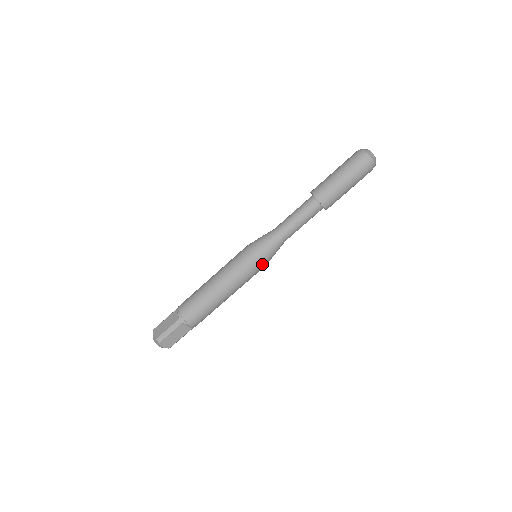
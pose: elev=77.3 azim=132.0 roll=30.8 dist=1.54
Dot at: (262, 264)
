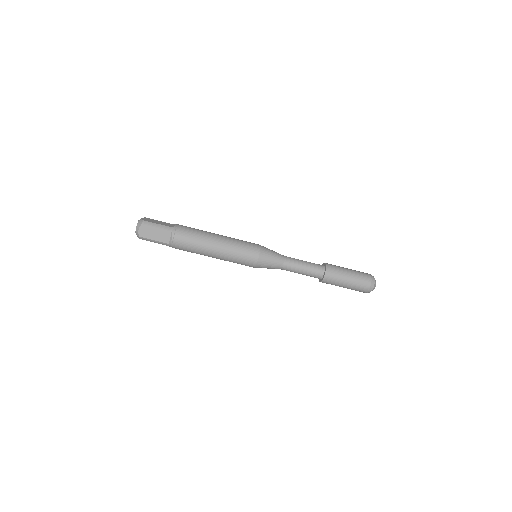
Dot at: (257, 261)
